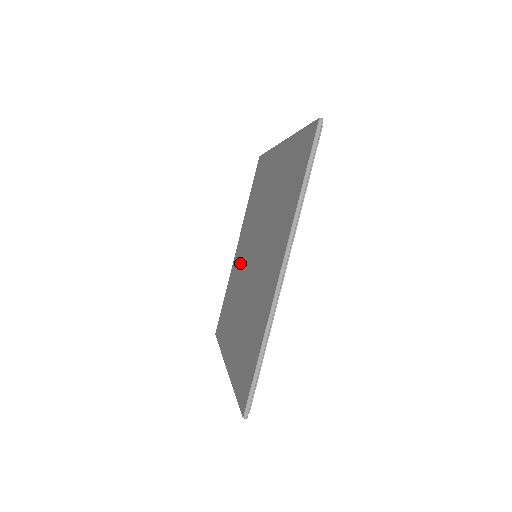
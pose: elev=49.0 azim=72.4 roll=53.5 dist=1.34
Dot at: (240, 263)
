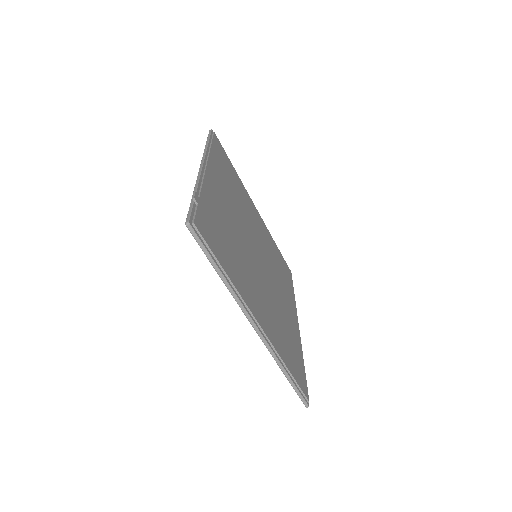
Dot at: occluded
